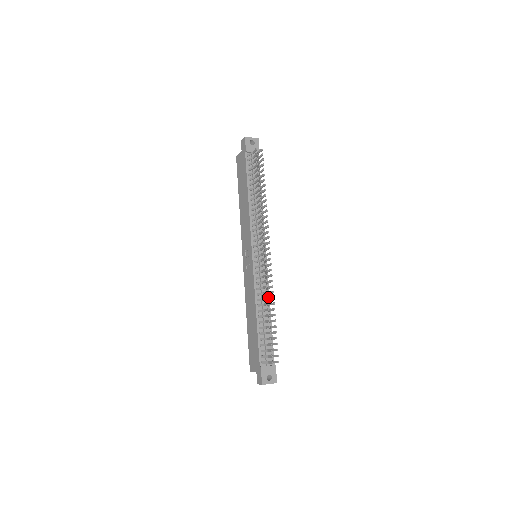
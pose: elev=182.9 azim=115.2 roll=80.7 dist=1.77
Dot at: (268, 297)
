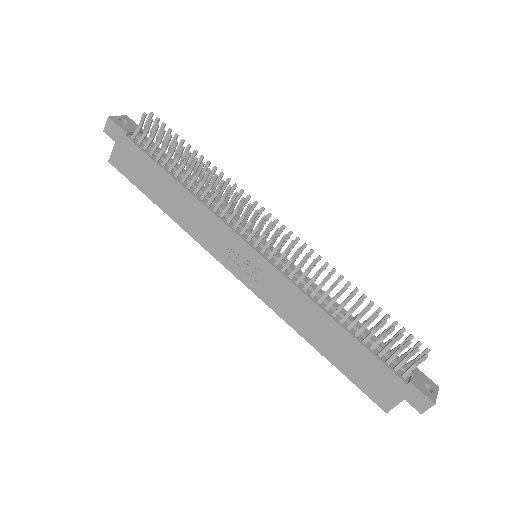
Dot at: (322, 291)
